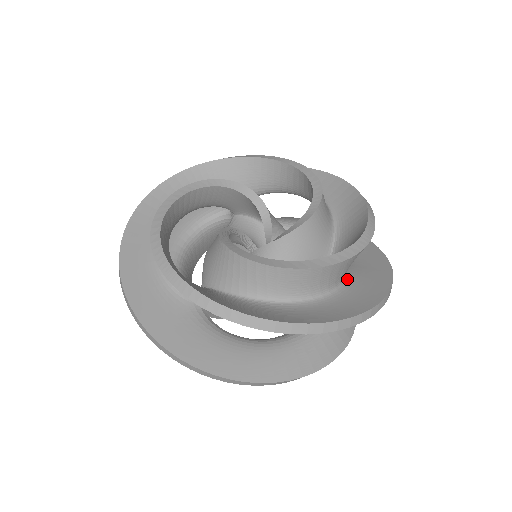
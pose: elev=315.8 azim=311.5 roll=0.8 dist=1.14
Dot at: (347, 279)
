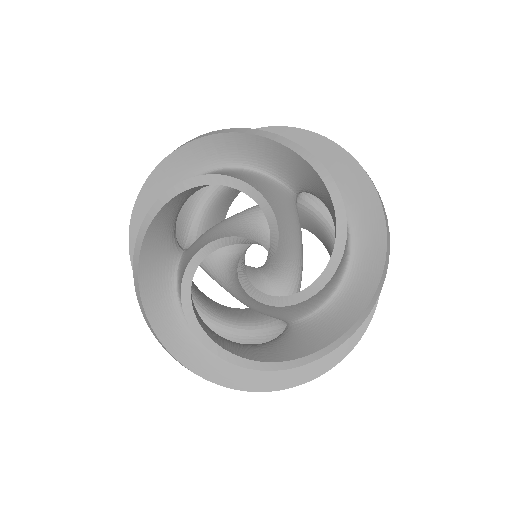
Dot at: occluded
